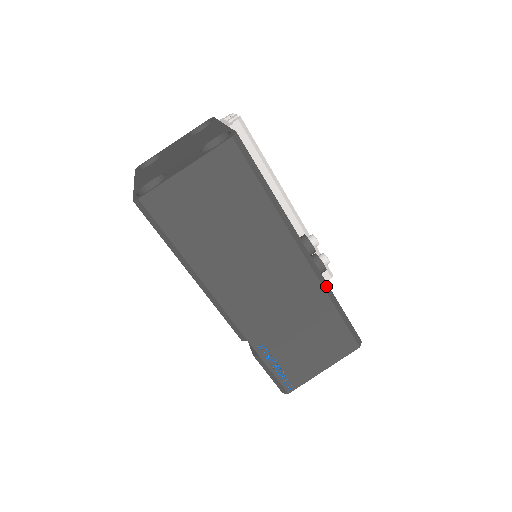
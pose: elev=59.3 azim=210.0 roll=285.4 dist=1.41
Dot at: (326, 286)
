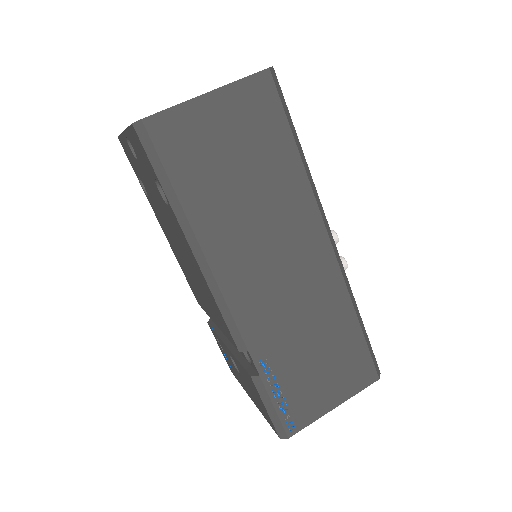
Dot at: (349, 288)
